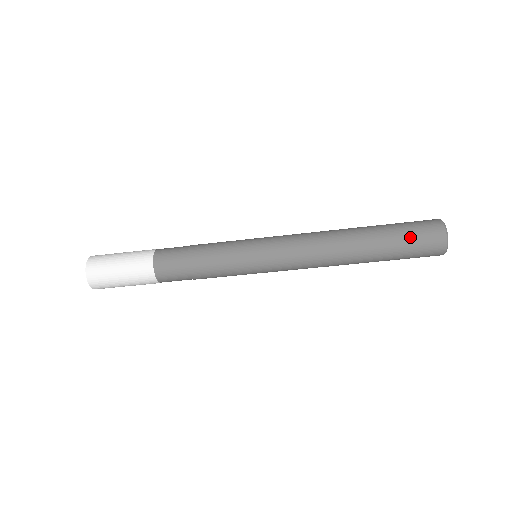
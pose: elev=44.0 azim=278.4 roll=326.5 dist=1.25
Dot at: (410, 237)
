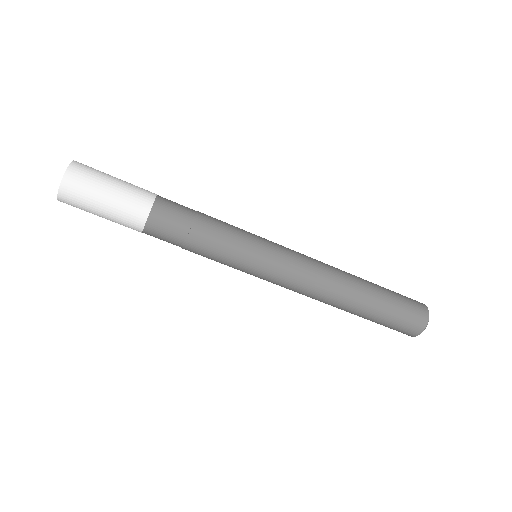
Dot at: (401, 307)
